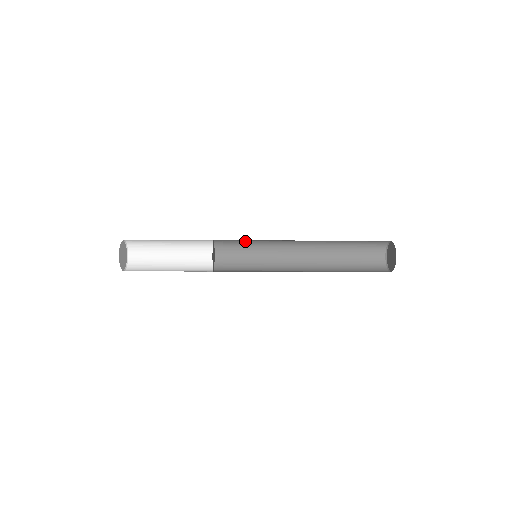
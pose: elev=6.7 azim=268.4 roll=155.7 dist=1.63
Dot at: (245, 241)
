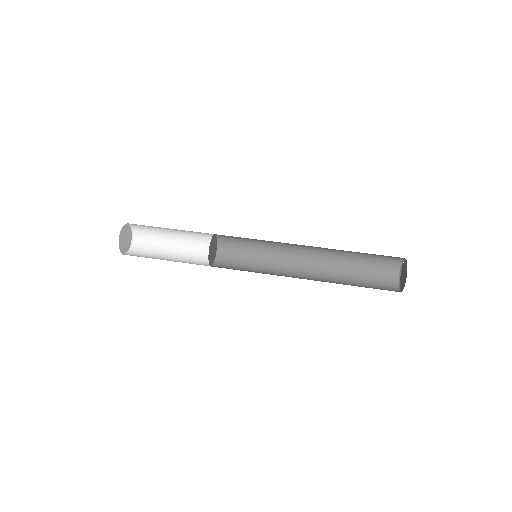
Dot at: occluded
